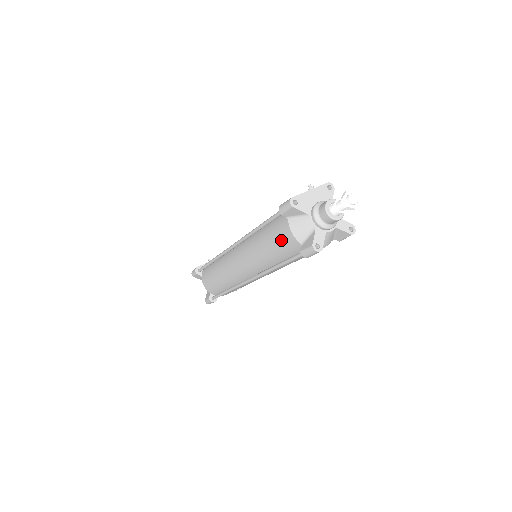
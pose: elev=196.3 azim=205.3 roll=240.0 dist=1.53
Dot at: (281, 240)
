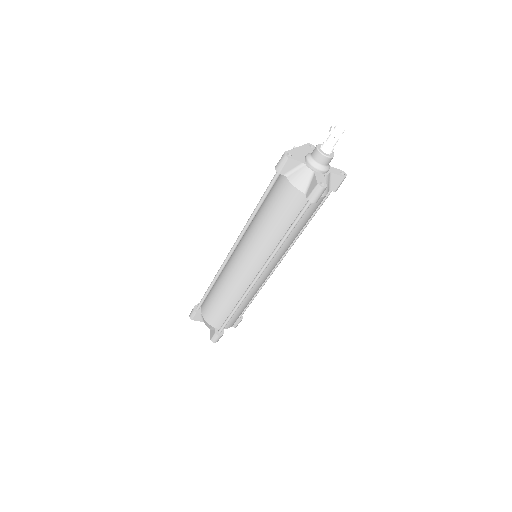
Dot at: (284, 202)
